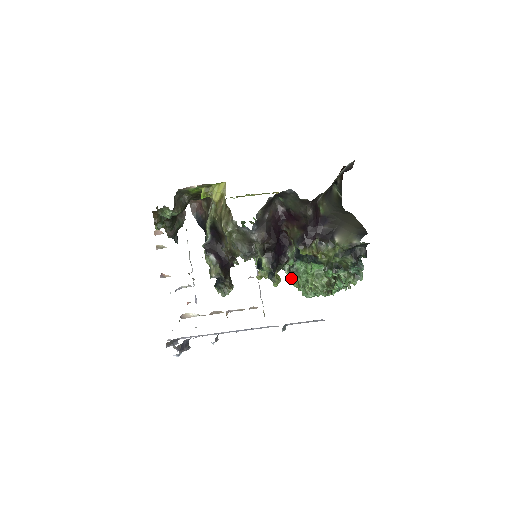
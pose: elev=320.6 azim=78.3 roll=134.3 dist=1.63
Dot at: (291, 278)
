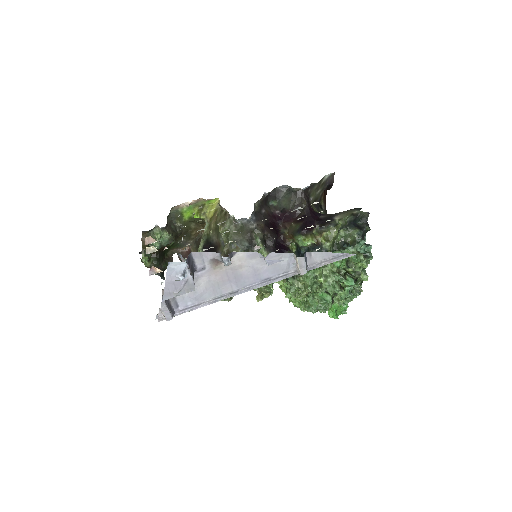
Dot at: (296, 286)
